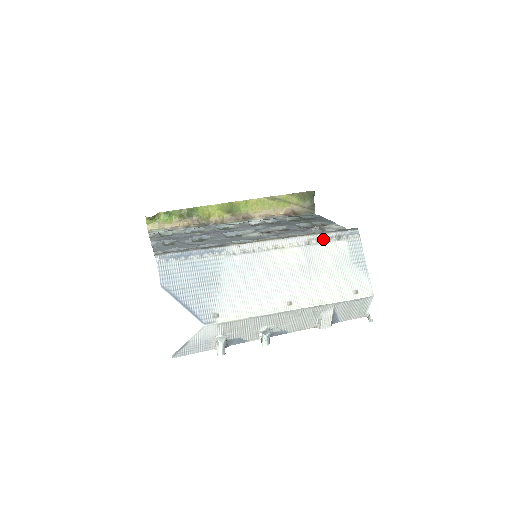
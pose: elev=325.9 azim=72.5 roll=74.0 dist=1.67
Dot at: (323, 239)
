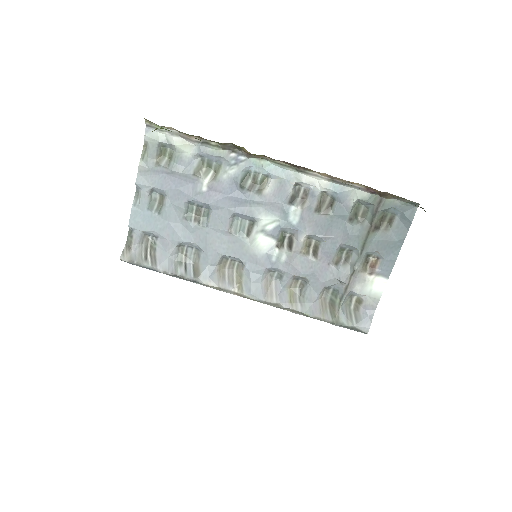
Dot at: (317, 319)
